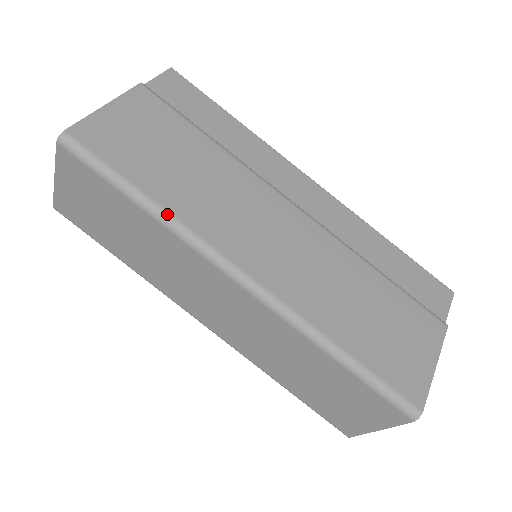
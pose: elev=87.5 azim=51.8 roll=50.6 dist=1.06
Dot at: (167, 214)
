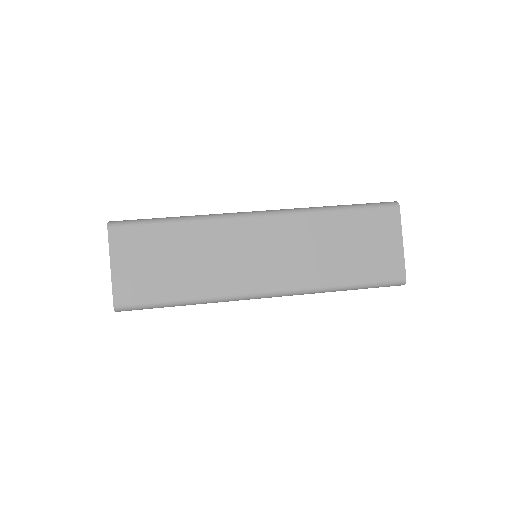
Dot at: (195, 216)
